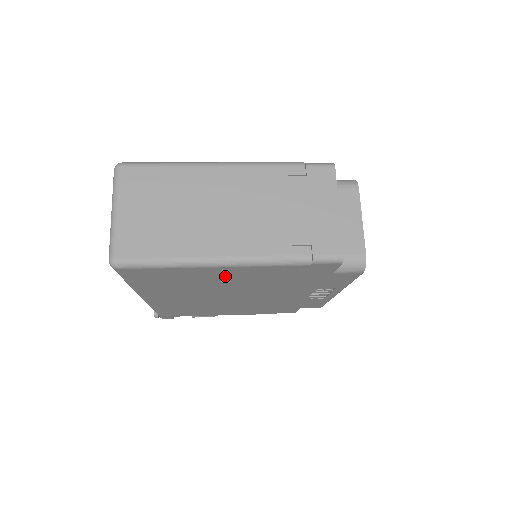
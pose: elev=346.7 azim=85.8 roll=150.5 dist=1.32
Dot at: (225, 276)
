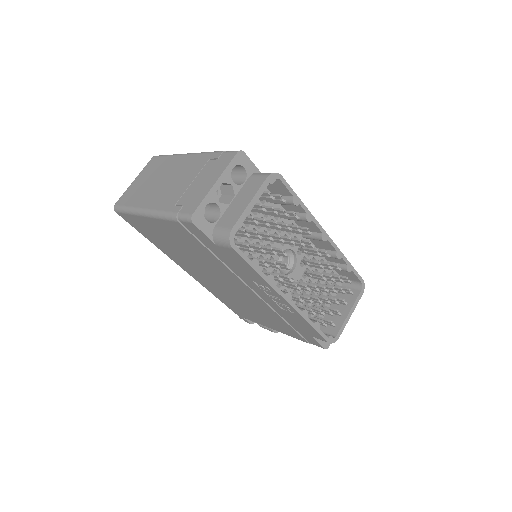
Dot at: (166, 234)
